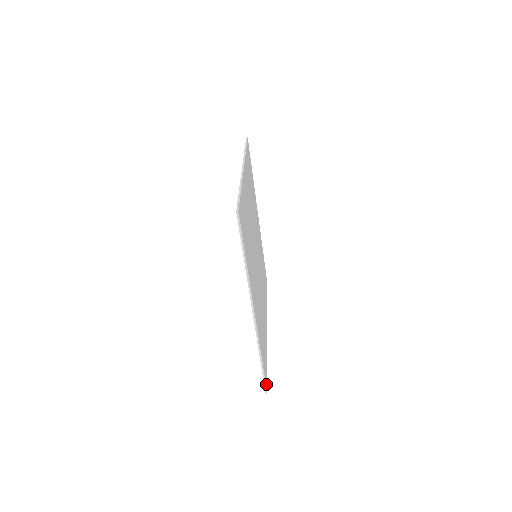
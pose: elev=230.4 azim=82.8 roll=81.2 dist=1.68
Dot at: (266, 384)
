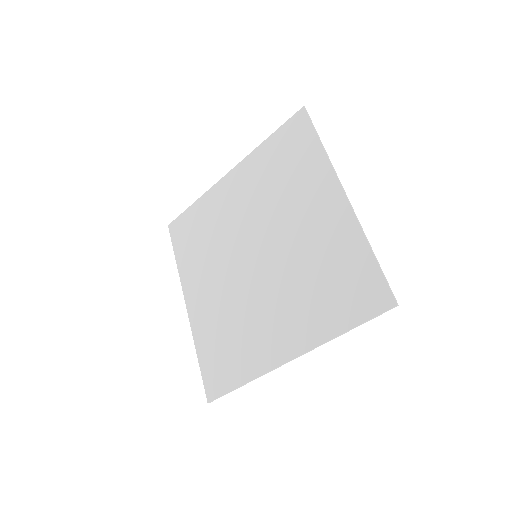
Dot at: (214, 395)
